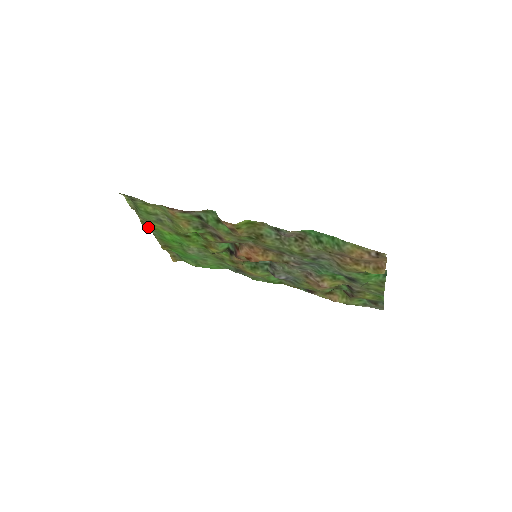
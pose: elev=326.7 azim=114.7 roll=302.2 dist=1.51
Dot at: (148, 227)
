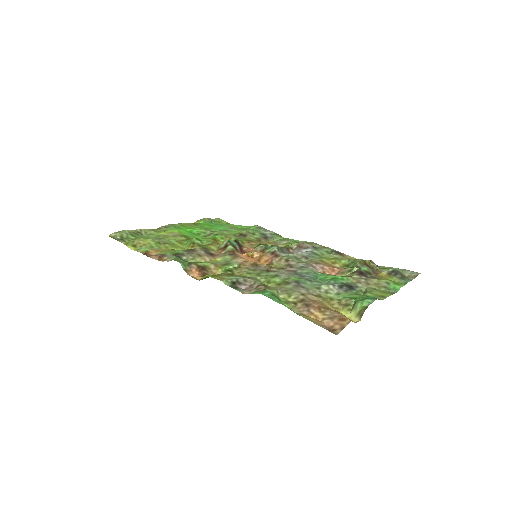
Dot at: (161, 228)
